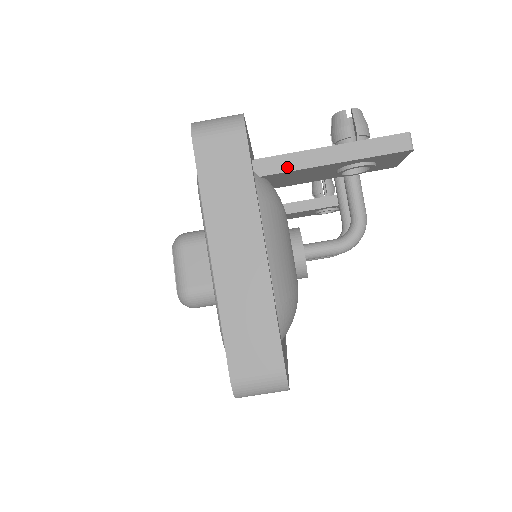
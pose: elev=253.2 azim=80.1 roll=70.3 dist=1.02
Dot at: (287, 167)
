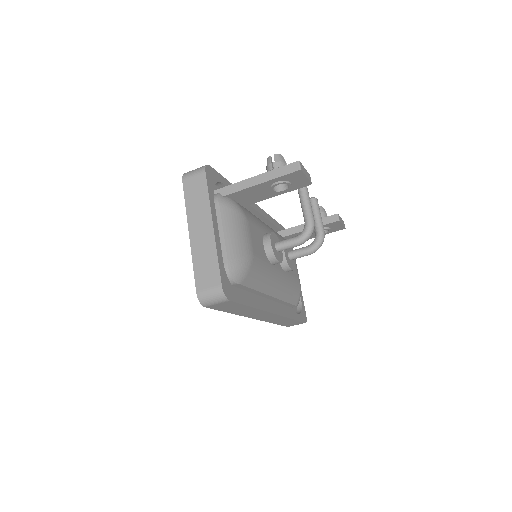
Dot at: (237, 189)
